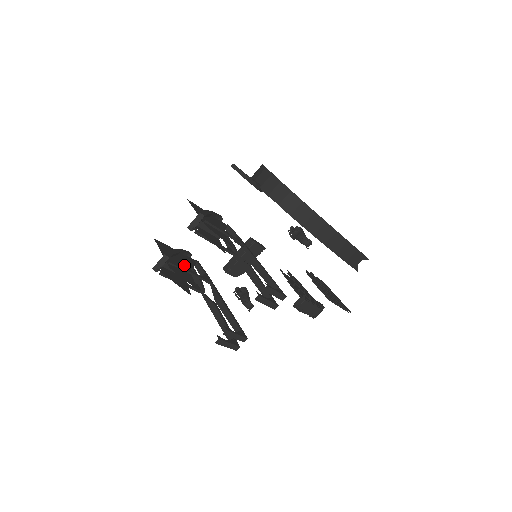
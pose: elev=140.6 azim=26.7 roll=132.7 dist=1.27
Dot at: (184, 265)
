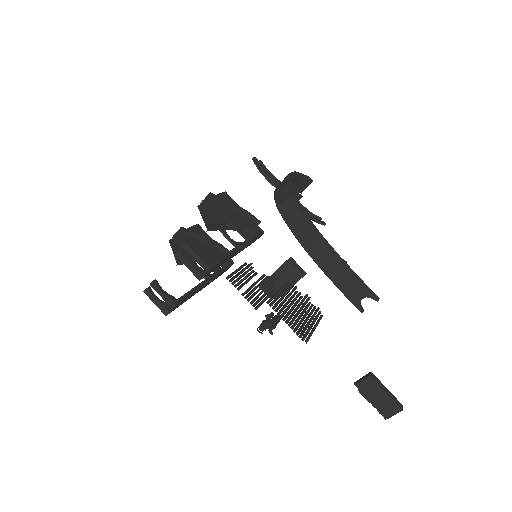
Dot at: (203, 249)
